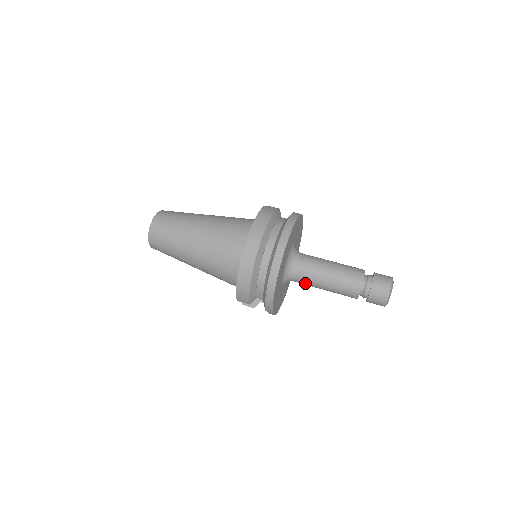
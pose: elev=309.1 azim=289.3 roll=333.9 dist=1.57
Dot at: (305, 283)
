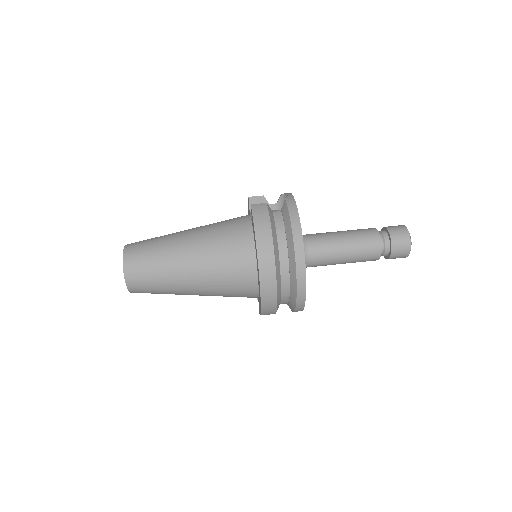
Dot at: occluded
